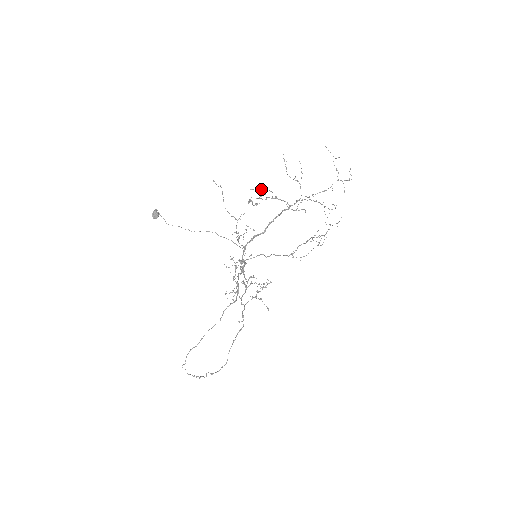
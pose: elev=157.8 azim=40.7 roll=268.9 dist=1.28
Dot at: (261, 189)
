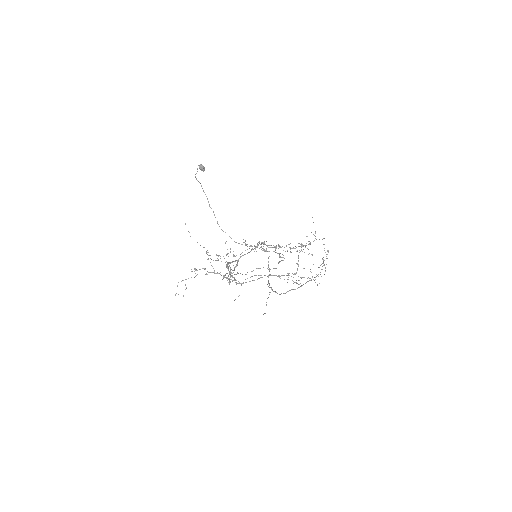
Dot at: occluded
